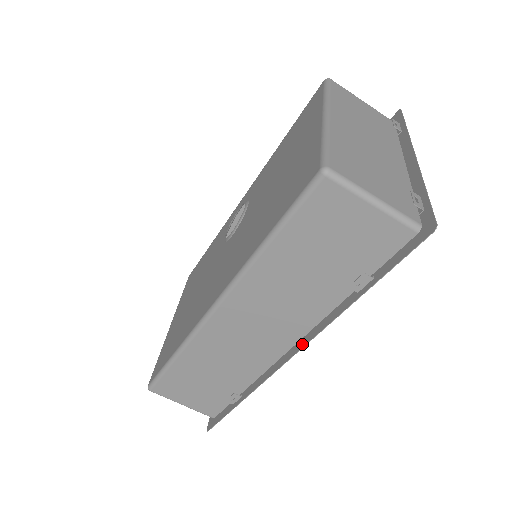
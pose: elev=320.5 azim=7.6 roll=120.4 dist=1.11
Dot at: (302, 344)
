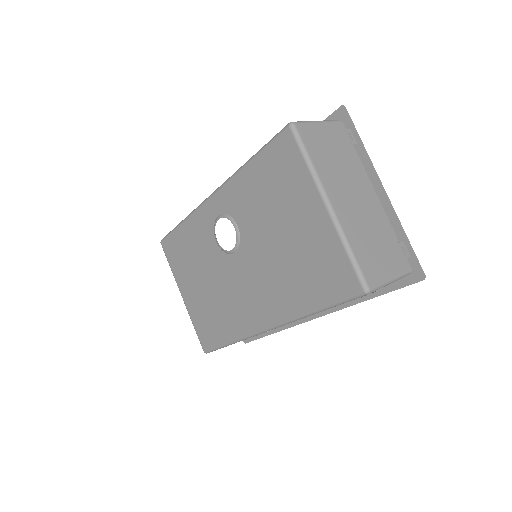
Dot at: (323, 313)
